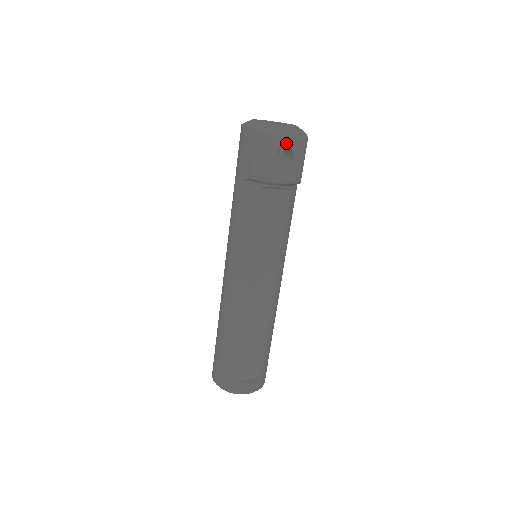
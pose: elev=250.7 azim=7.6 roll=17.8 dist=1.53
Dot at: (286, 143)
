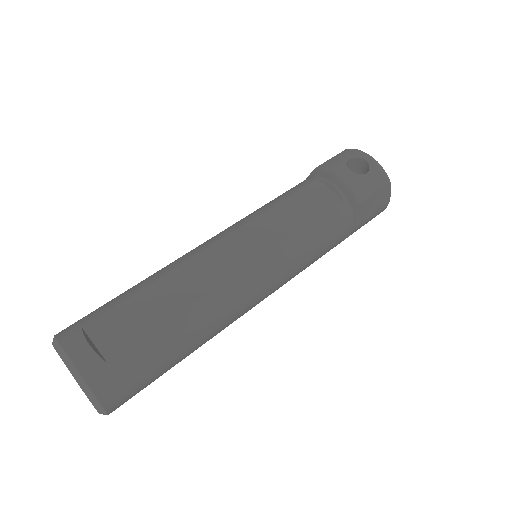
Dot at: (368, 159)
